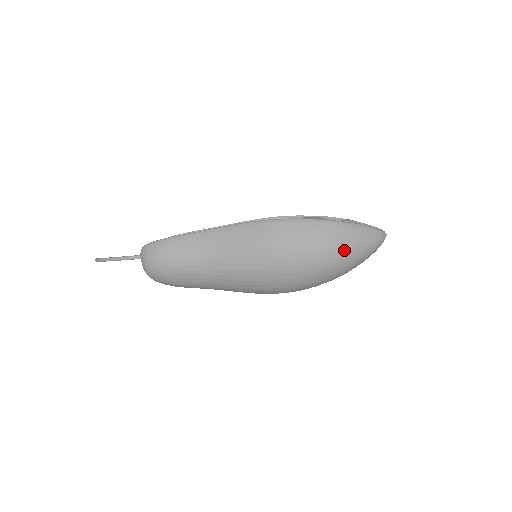
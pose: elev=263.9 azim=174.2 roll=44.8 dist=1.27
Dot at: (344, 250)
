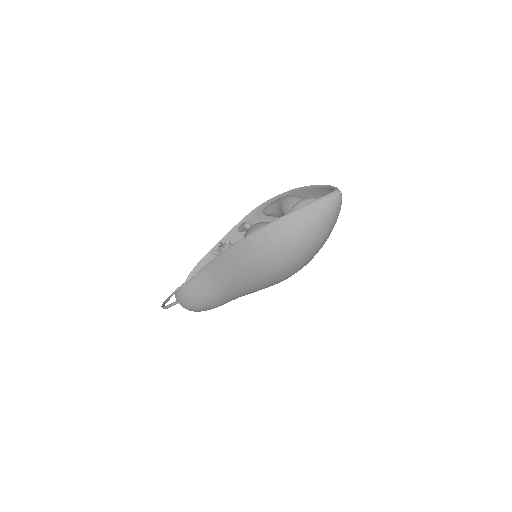
Dot at: (306, 234)
